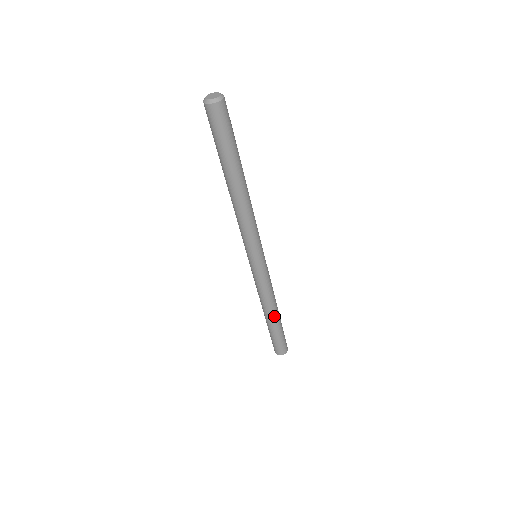
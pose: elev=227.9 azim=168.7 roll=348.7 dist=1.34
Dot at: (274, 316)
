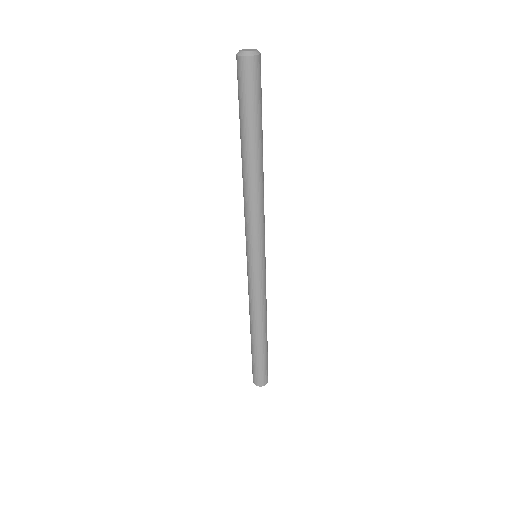
Dot at: (265, 333)
